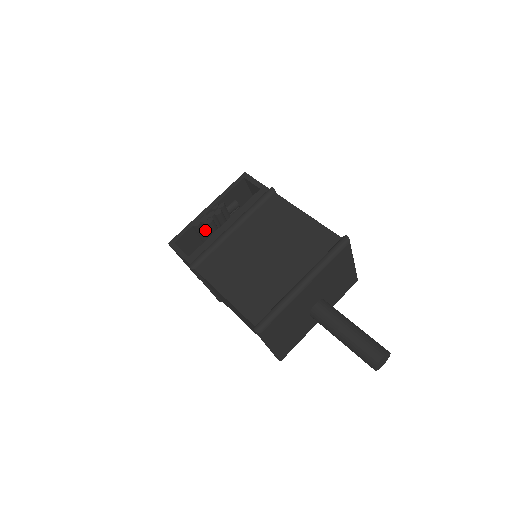
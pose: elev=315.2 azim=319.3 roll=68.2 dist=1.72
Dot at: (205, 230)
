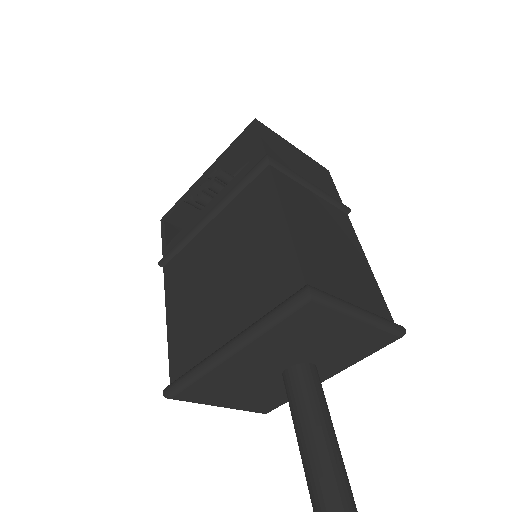
Dot at: occluded
